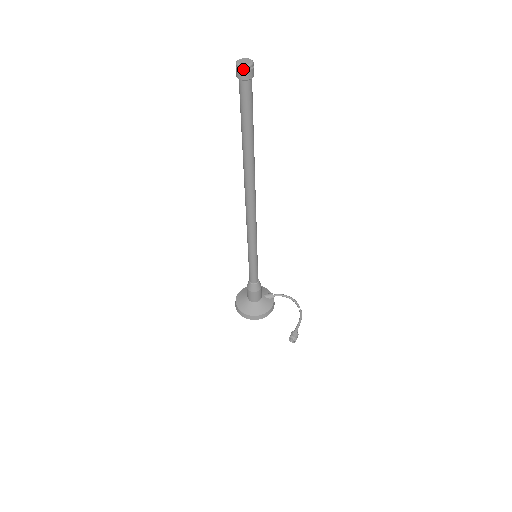
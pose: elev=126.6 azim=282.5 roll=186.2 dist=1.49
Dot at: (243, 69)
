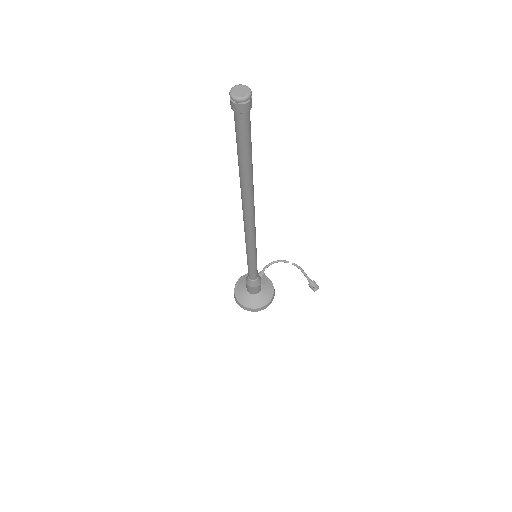
Dot at: (246, 100)
